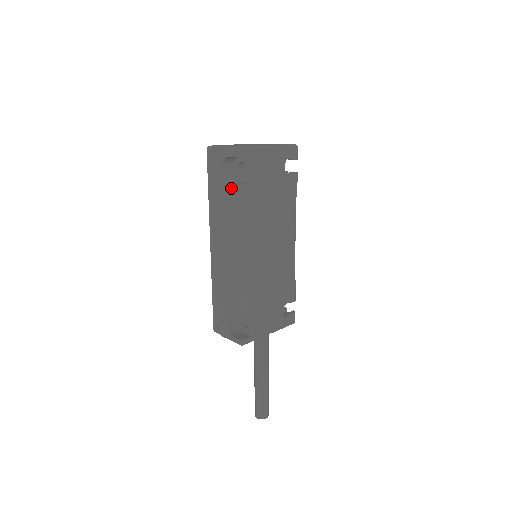
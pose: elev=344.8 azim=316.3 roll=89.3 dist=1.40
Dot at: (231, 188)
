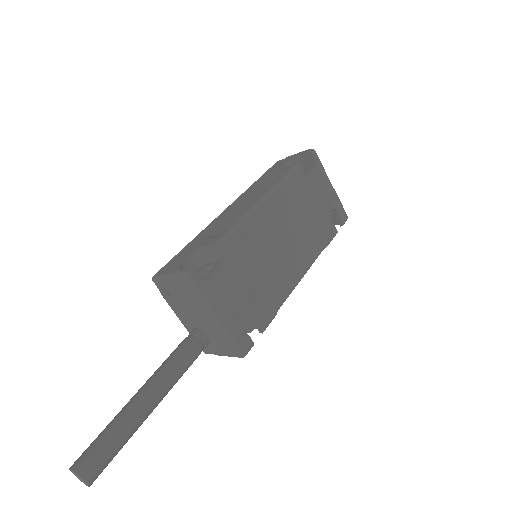
Dot at: (288, 167)
